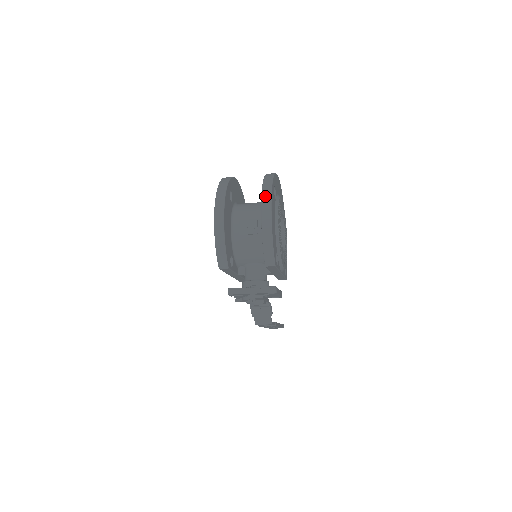
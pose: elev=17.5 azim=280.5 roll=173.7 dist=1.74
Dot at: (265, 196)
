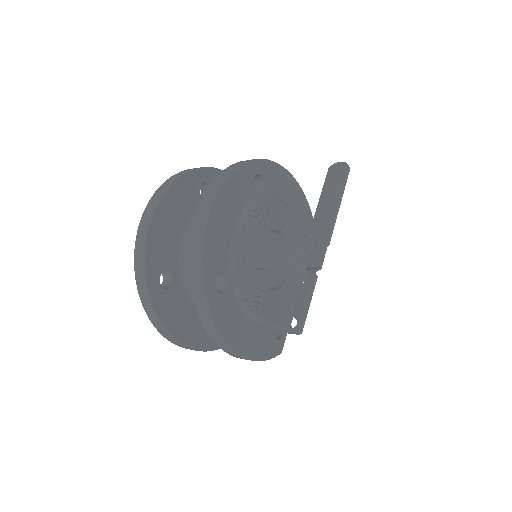
Dot at: (211, 333)
